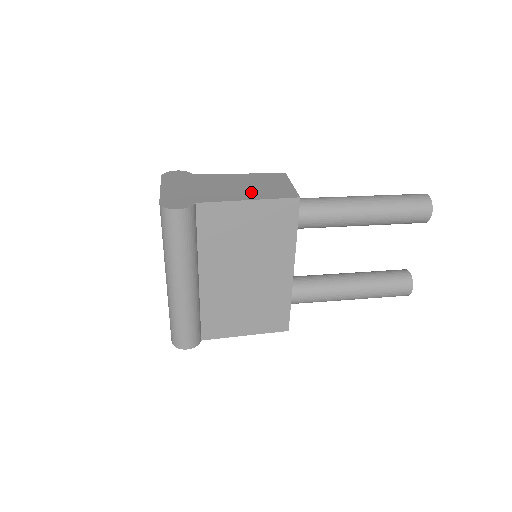
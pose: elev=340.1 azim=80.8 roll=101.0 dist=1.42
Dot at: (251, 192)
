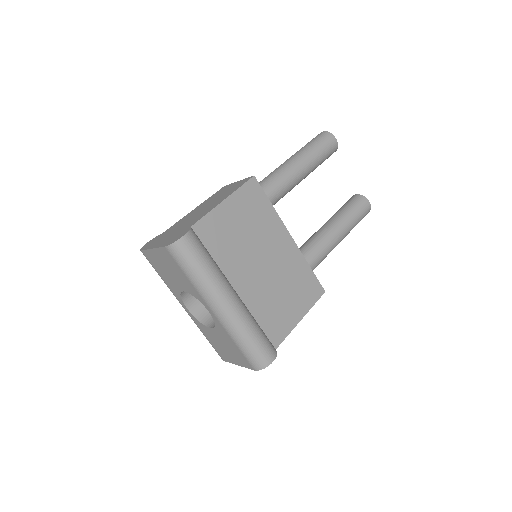
Dot at: (219, 200)
